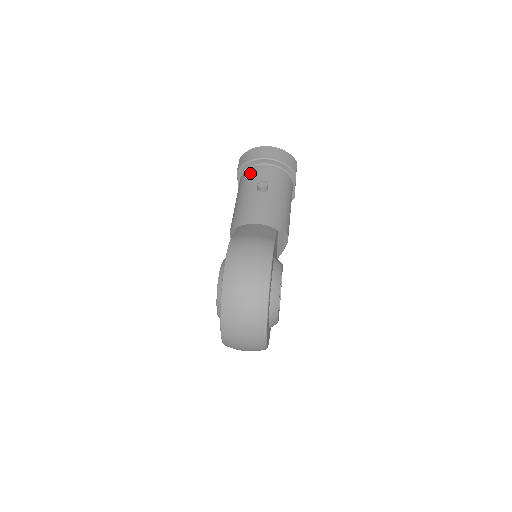
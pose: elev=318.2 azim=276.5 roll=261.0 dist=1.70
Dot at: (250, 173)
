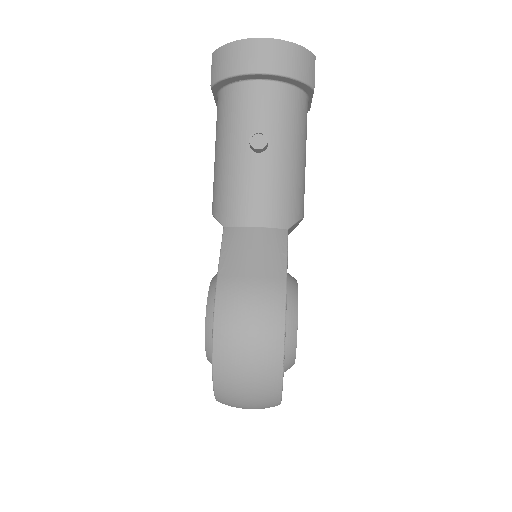
Dot at: (234, 100)
